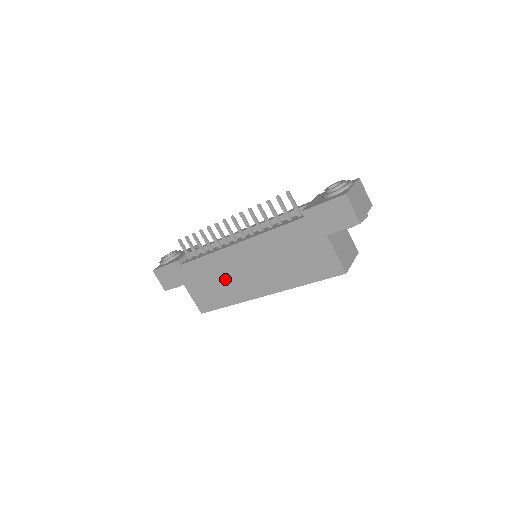
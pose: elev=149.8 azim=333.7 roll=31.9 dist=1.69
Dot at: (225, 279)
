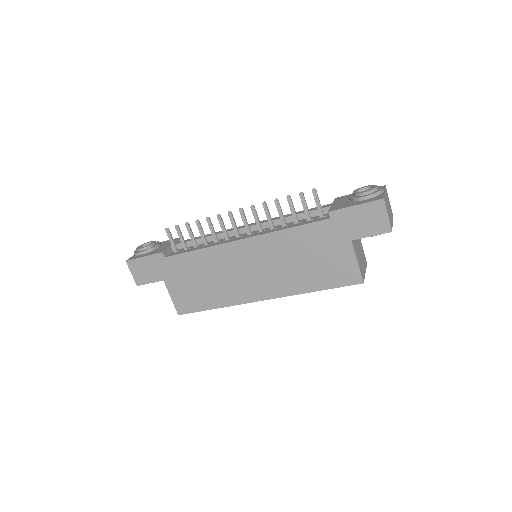
Dot at: (218, 278)
